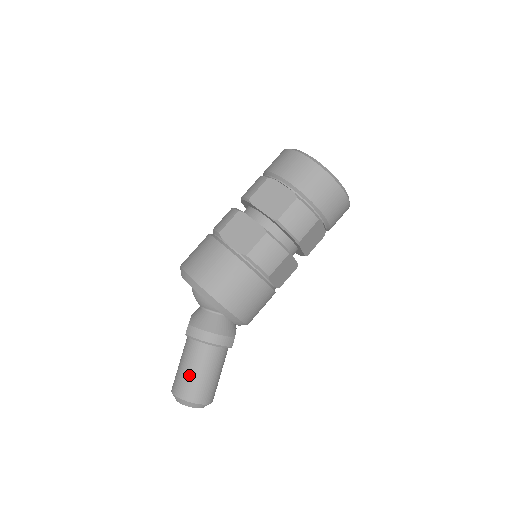
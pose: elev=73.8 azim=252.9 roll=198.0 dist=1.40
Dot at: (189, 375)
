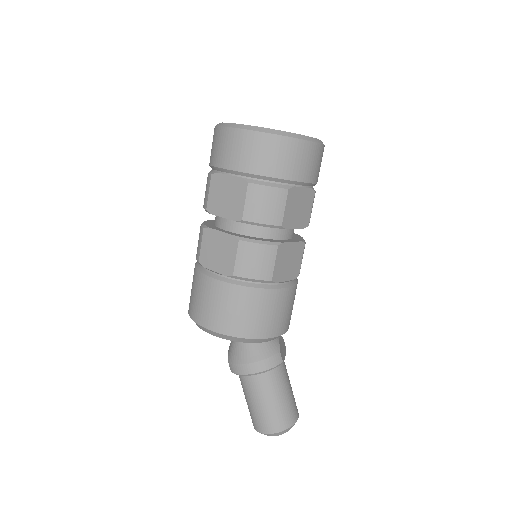
Dot at: (257, 409)
